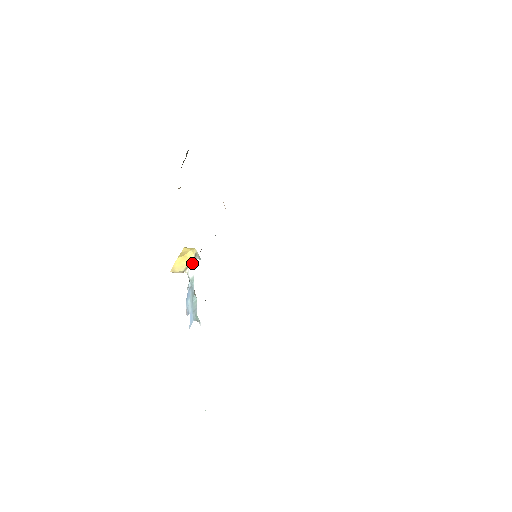
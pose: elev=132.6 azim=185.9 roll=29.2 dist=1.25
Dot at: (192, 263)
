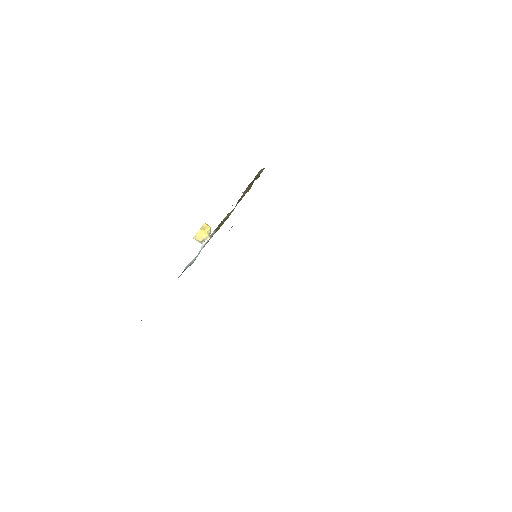
Dot at: (208, 238)
